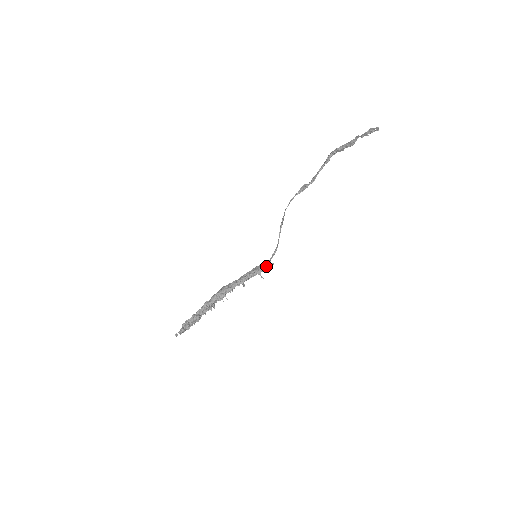
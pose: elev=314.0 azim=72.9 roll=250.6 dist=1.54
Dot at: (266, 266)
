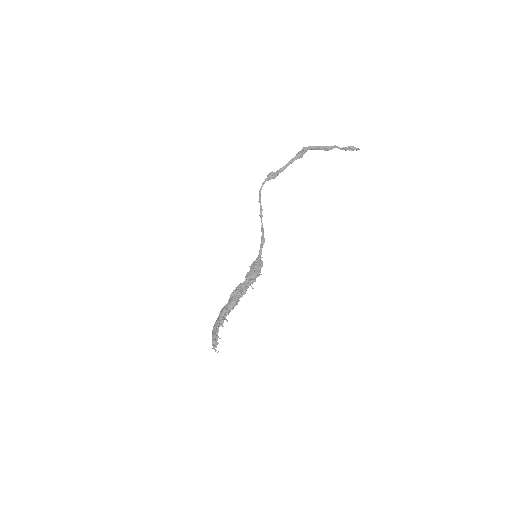
Dot at: occluded
